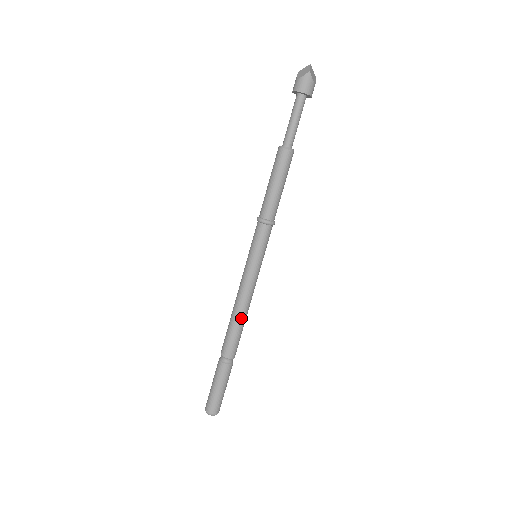
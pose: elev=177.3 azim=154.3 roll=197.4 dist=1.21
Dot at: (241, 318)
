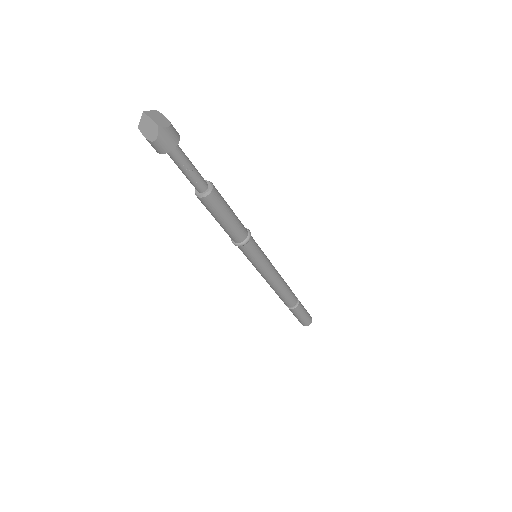
Dot at: (284, 287)
